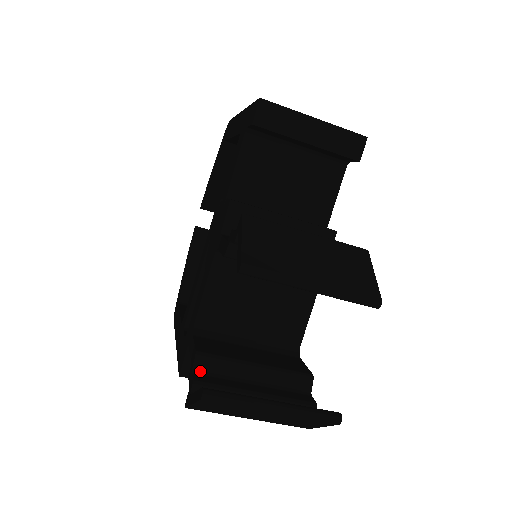
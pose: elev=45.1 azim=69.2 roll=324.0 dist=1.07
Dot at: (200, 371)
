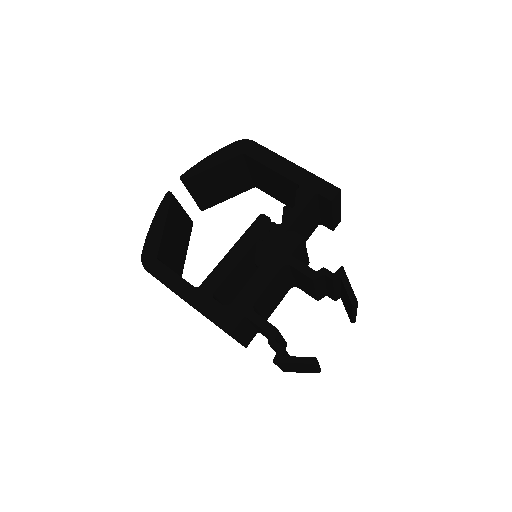
Dot at: (276, 340)
